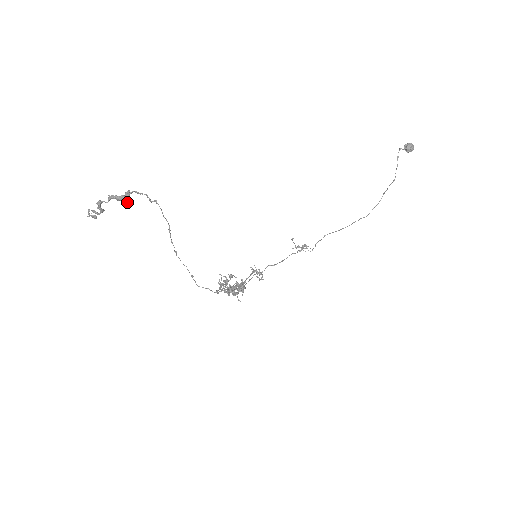
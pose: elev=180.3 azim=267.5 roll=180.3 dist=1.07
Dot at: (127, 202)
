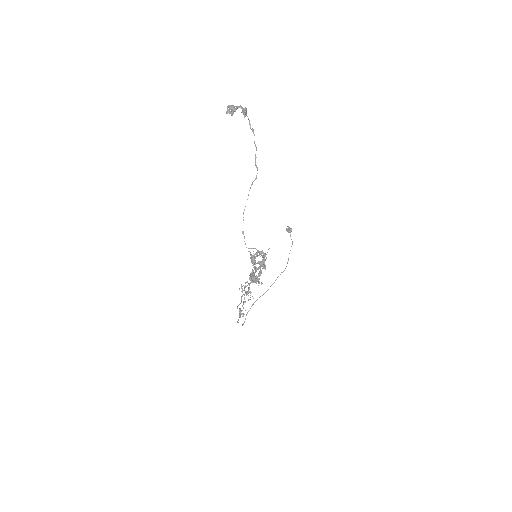
Dot at: (244, 116)
